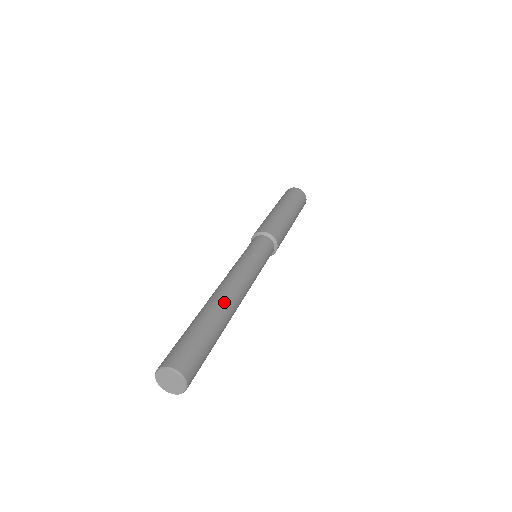
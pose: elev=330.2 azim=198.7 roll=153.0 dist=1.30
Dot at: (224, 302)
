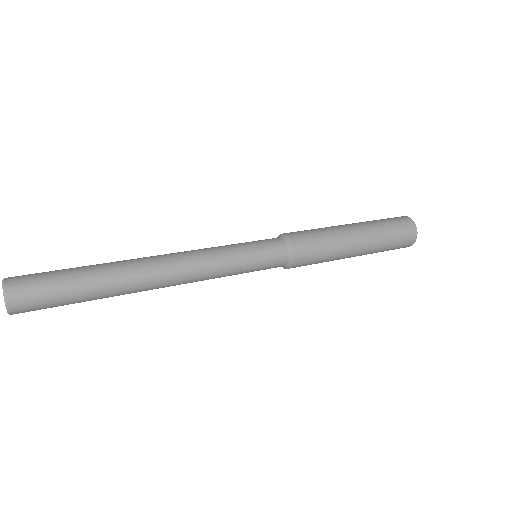
Dot at: (132, 259)
